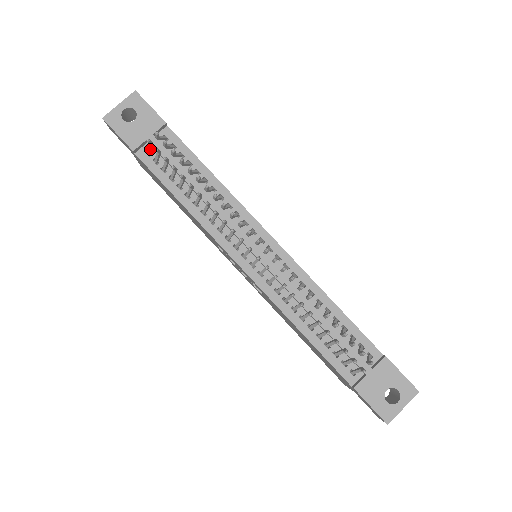
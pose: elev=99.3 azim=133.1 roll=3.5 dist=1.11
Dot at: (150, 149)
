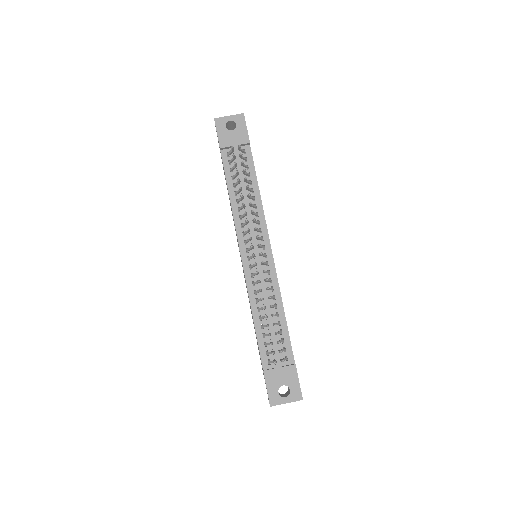
Dot at: (231, 153)
